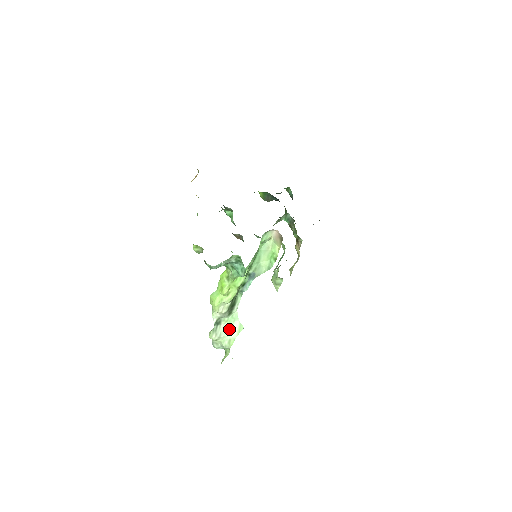
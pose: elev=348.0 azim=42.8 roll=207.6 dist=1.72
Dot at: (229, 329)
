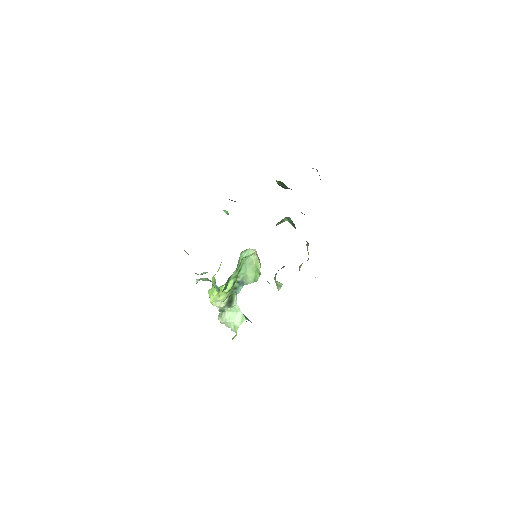
Dot at: (233, 317)
